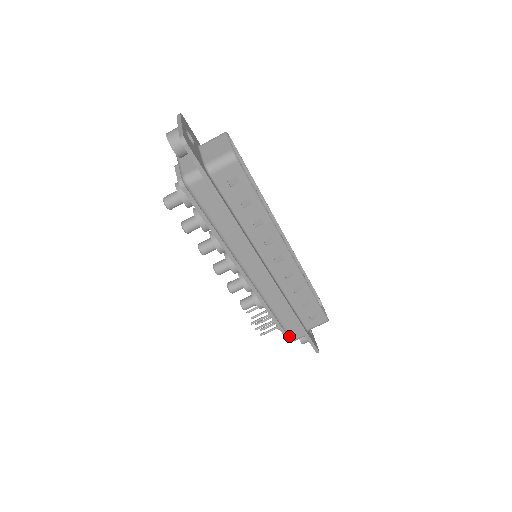
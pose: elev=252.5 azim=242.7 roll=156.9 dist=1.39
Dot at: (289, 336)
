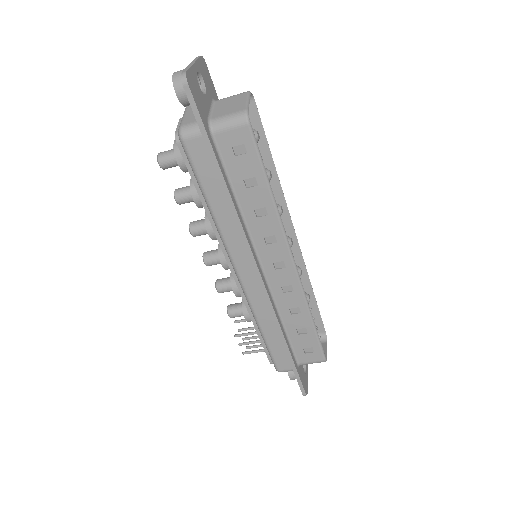
Dot at: (274, 364)
